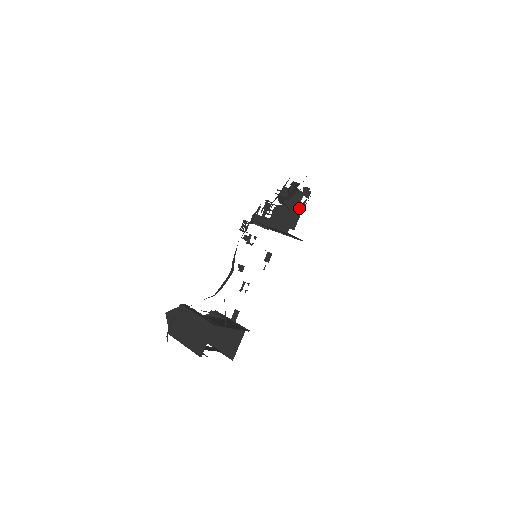
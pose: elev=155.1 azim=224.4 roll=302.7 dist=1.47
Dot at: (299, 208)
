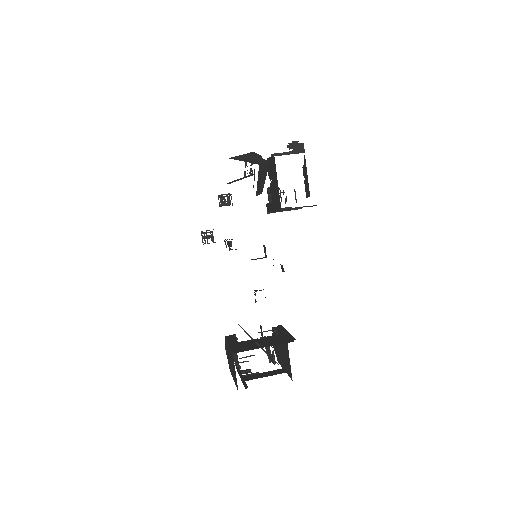
Dot at: (304, 169)
